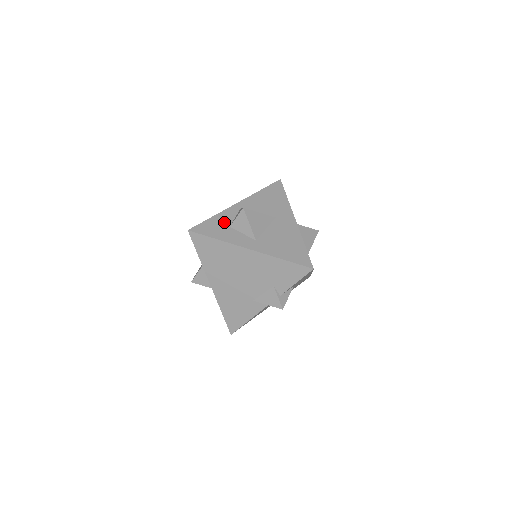
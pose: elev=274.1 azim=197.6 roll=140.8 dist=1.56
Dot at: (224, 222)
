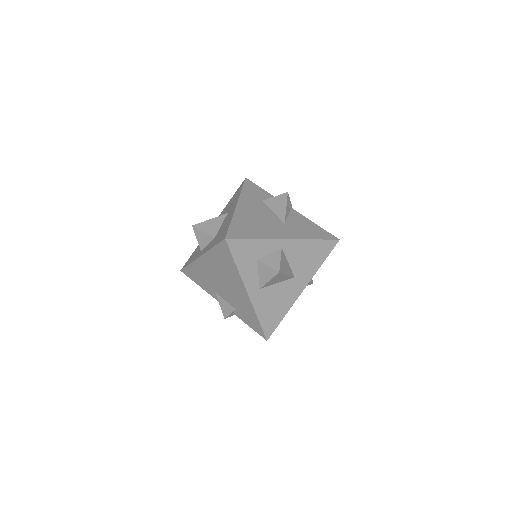
Dot at: (258, 252)
